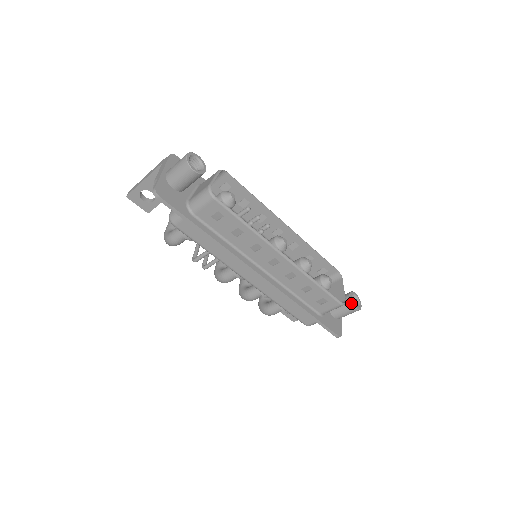
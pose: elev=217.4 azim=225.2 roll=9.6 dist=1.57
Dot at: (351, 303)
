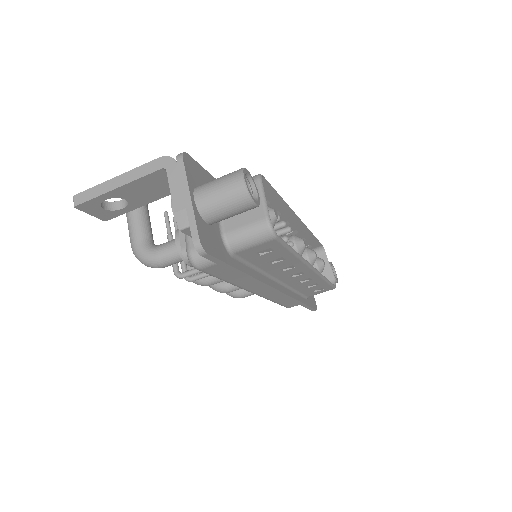
Dot at: (334, 278)
